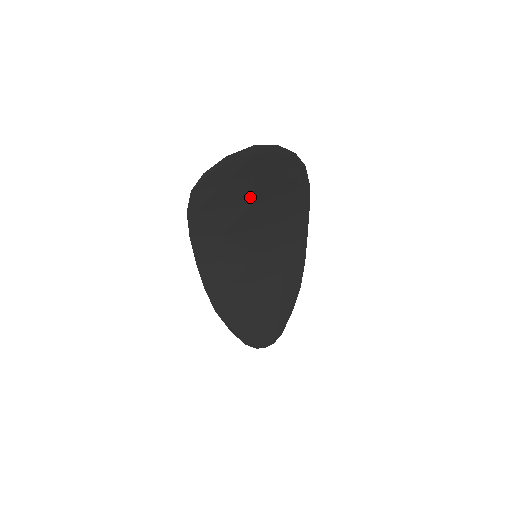
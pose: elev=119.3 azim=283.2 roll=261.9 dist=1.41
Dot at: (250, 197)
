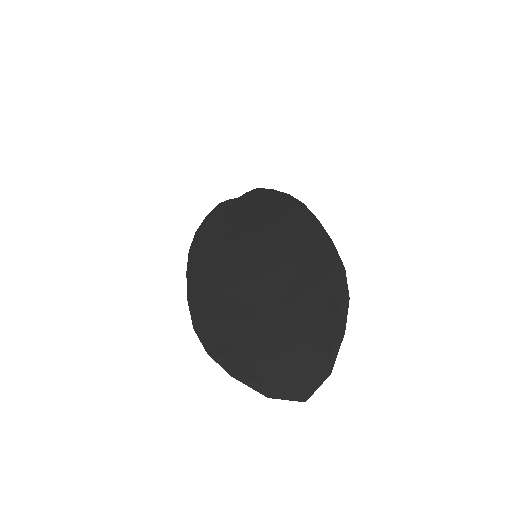
Dot at: (275, 326)
